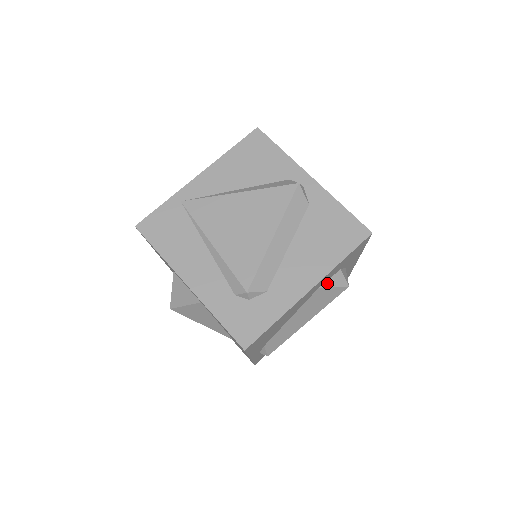
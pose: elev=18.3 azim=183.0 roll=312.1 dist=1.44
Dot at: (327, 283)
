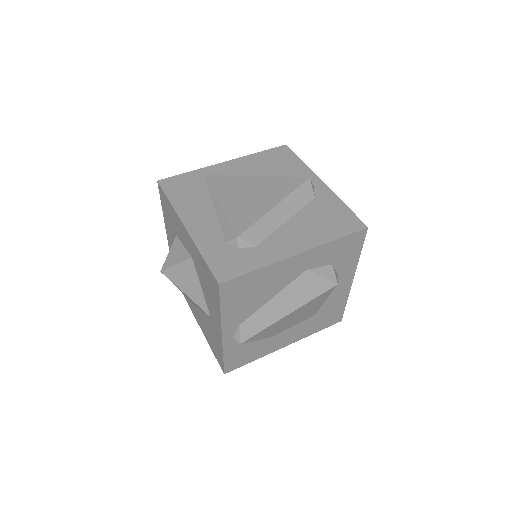
Dot at: (316, 270)
